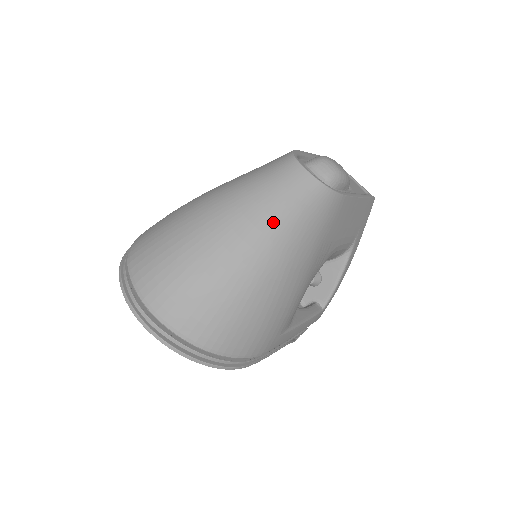
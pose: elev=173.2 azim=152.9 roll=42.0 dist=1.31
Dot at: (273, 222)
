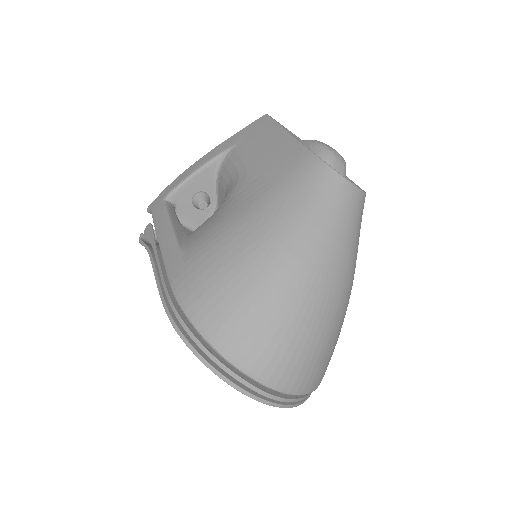
Dot at: (352, 253)
